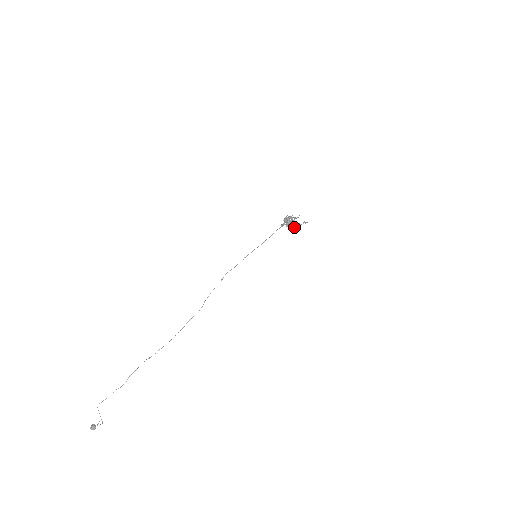
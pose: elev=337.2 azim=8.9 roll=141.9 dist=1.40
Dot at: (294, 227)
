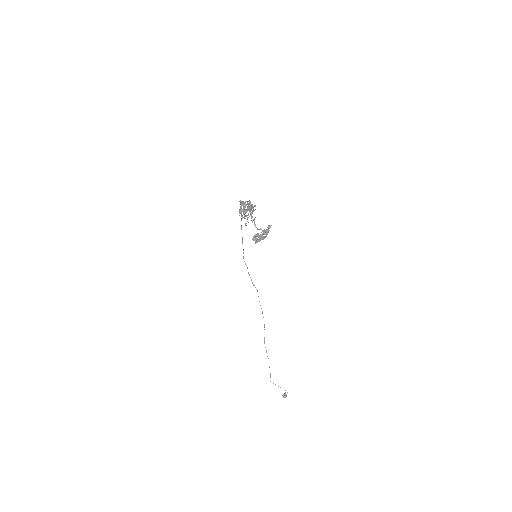
Dot at: (264, 238)
